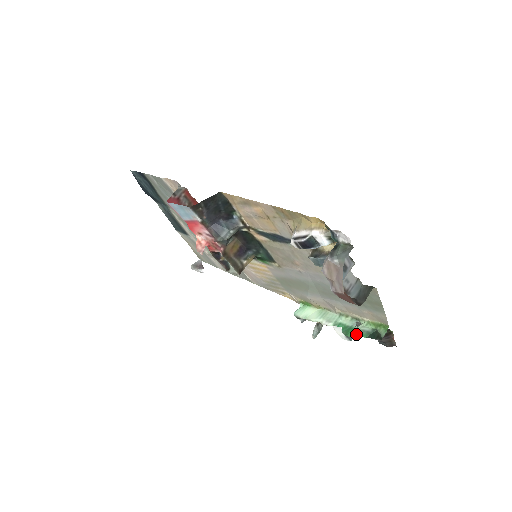
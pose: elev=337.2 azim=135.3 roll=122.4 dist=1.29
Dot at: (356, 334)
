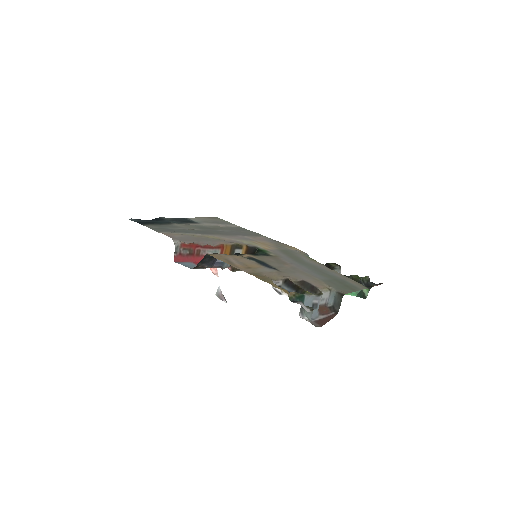
Dot at: (349, 293)
